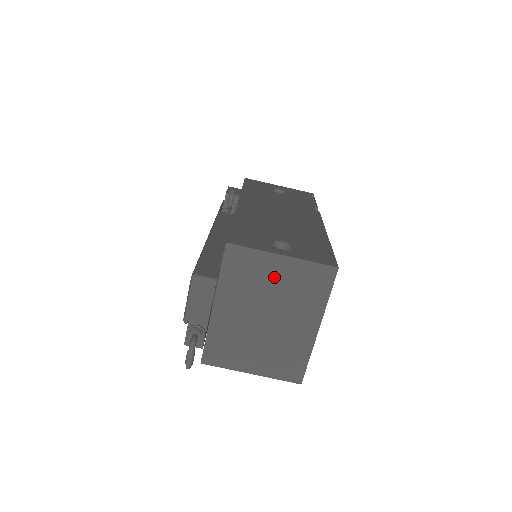
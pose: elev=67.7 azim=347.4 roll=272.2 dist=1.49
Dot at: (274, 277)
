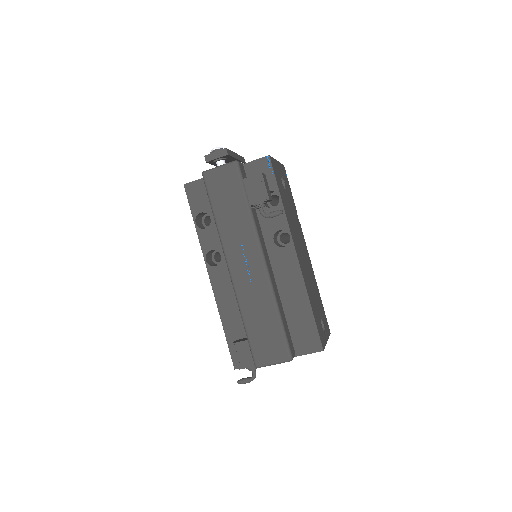
Dot at: occluded
